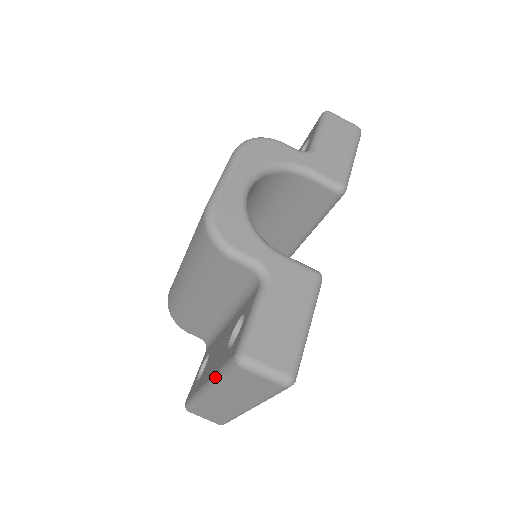
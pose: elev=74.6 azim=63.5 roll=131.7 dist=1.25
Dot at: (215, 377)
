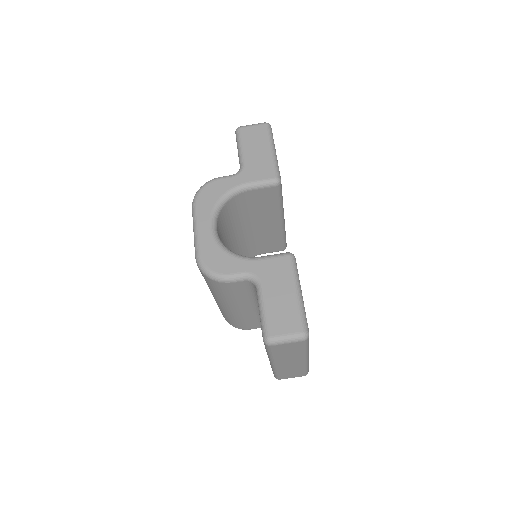
Dot at: (268, 356)
